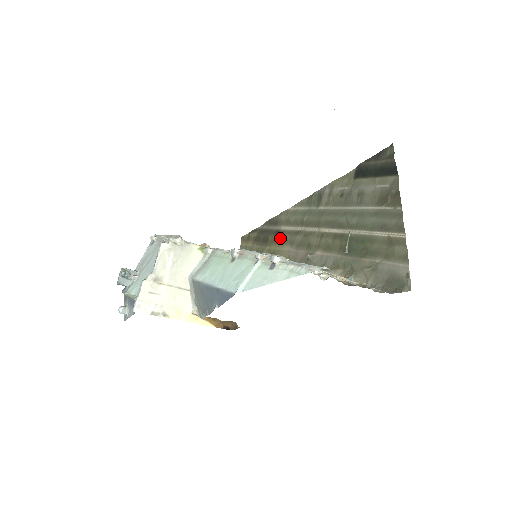
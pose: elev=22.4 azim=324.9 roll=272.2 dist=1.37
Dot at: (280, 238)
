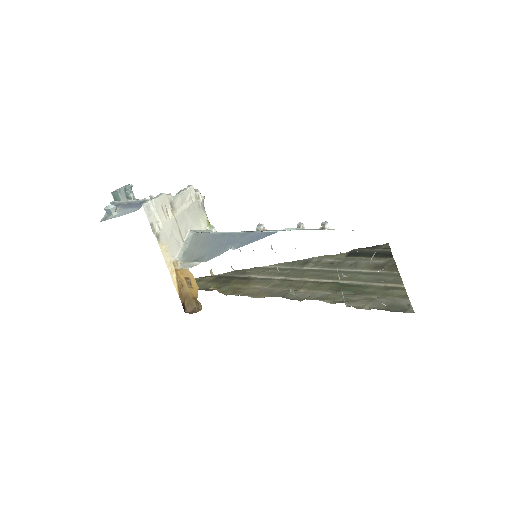
Dot at: (249, 281)
